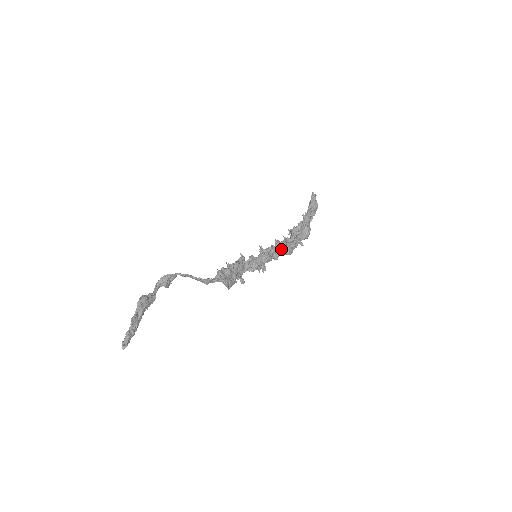
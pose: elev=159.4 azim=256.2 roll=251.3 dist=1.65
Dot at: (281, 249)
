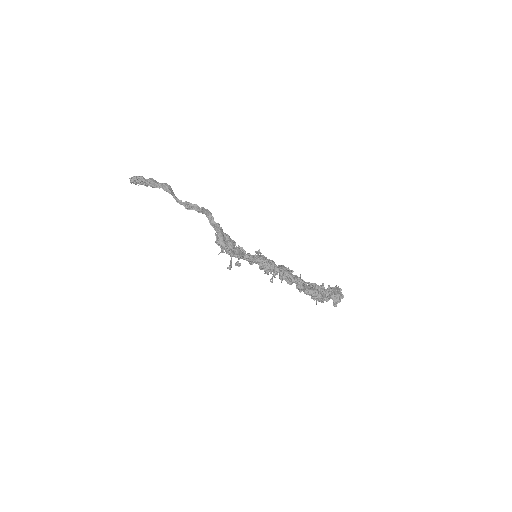
Dot at: (281, 267)
